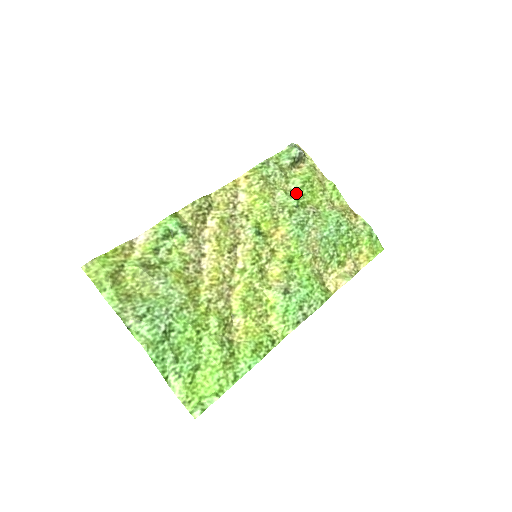
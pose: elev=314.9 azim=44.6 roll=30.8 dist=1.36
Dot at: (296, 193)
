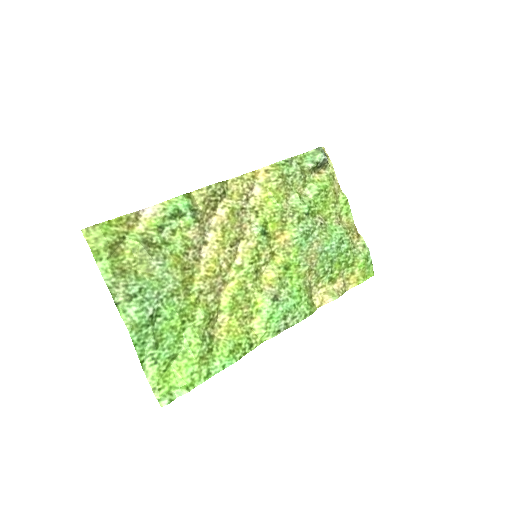
Dot at: (310, 200)
